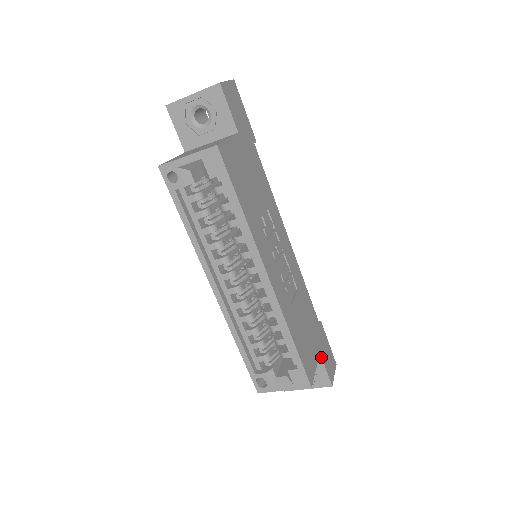
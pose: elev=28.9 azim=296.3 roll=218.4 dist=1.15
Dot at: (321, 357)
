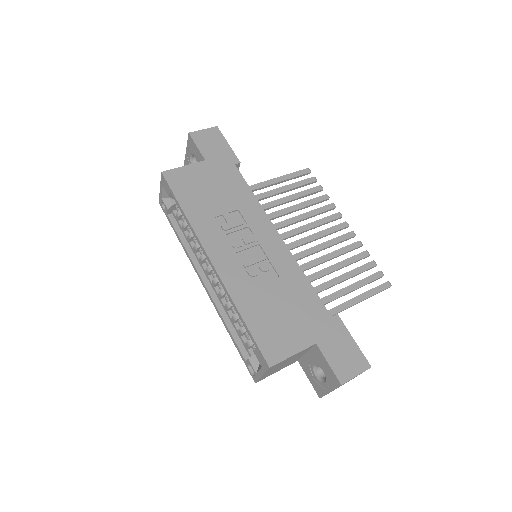
Dot at: (319, 348)
